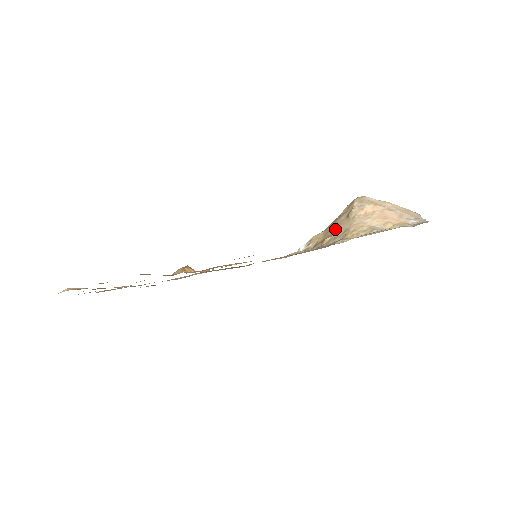
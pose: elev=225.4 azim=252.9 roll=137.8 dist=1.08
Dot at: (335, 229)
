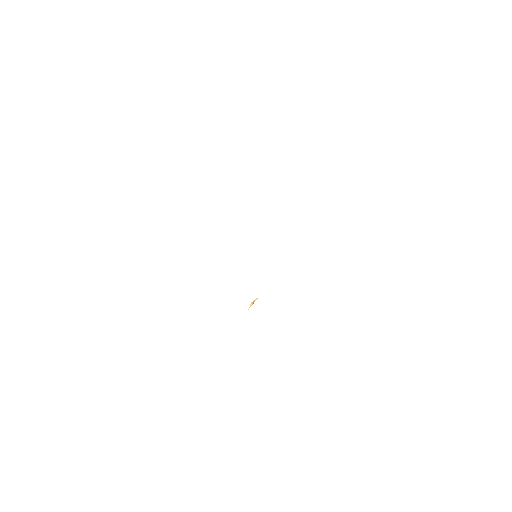
Dot at: occluded
